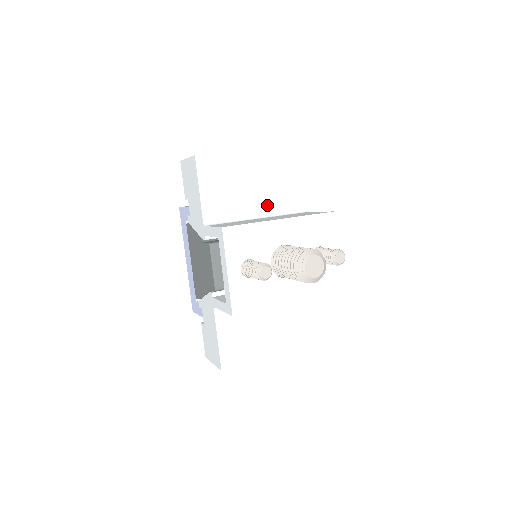
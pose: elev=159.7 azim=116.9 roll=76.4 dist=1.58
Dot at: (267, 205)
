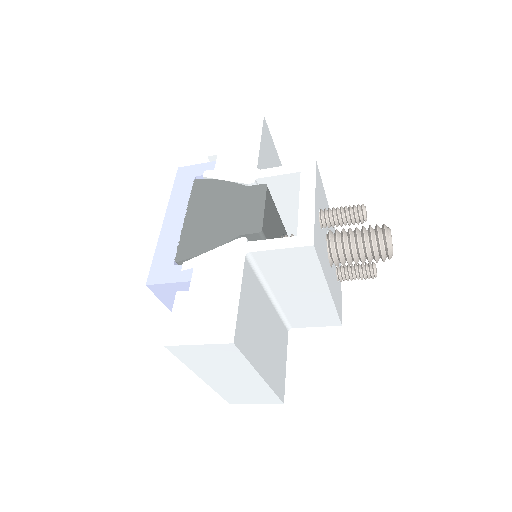
Dot at: occluded
